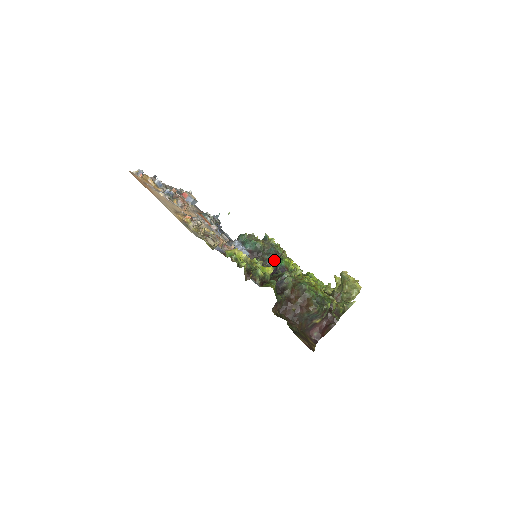
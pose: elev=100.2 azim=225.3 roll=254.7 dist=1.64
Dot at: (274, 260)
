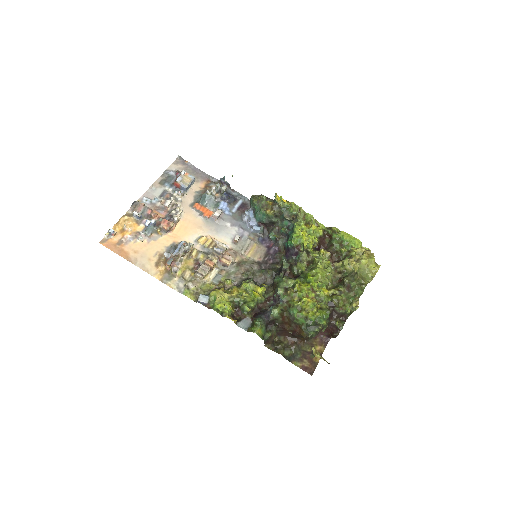
Dot at: (288, 229)
